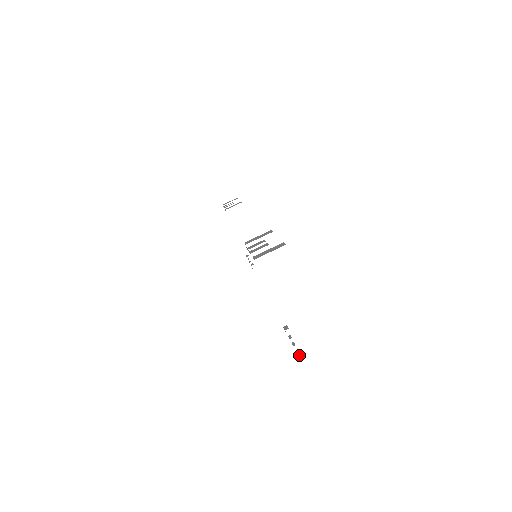
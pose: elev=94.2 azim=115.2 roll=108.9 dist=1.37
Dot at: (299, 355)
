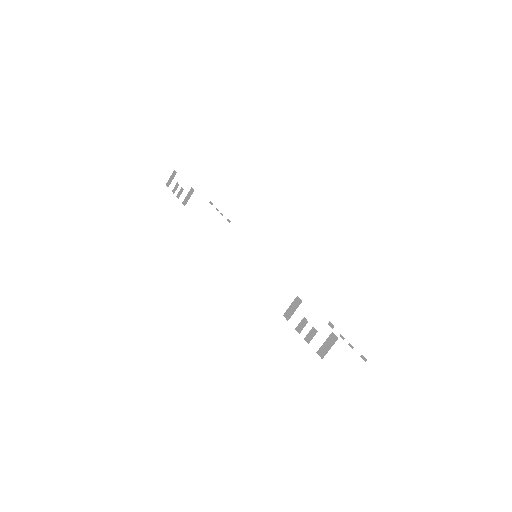
Dot at: (364, 360)
